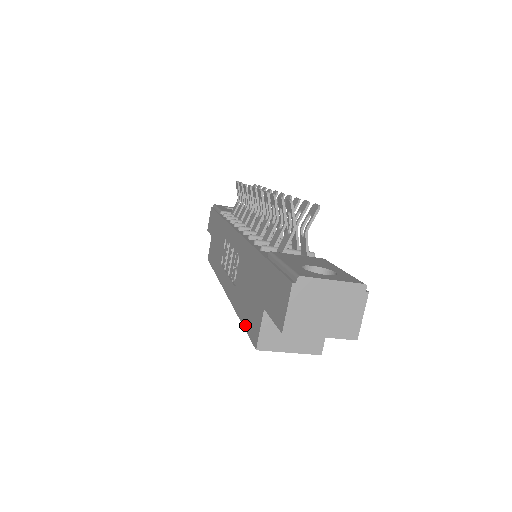
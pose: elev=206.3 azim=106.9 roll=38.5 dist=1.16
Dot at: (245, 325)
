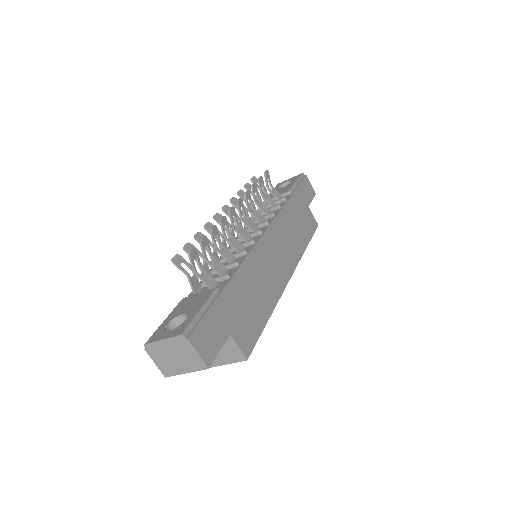
Dot at: occluded
